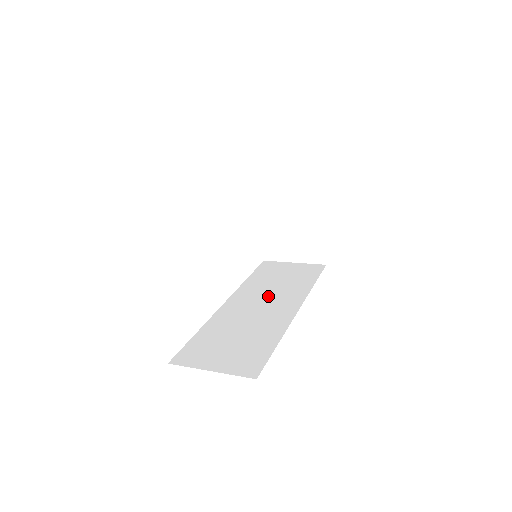
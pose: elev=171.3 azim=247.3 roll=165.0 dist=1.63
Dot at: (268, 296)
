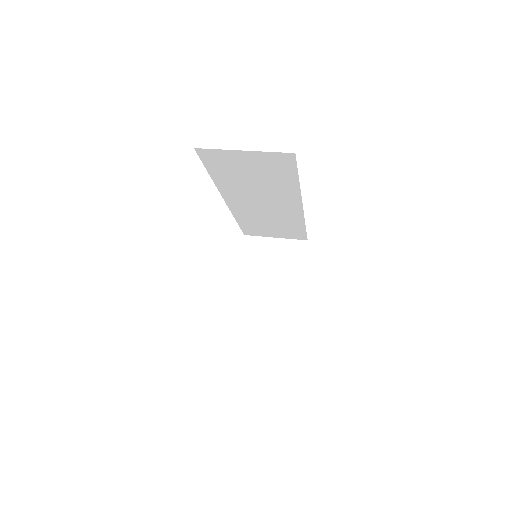
Dot at: occluded
